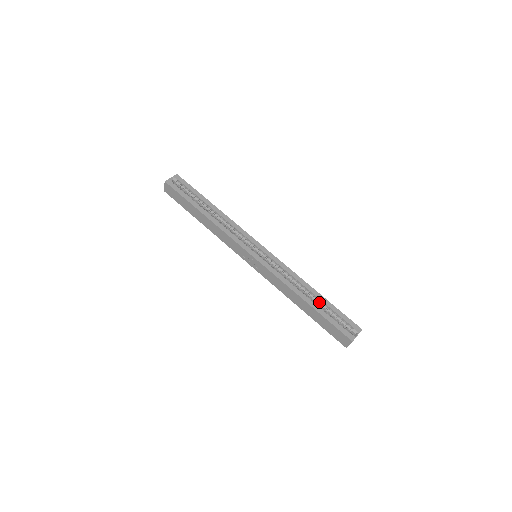
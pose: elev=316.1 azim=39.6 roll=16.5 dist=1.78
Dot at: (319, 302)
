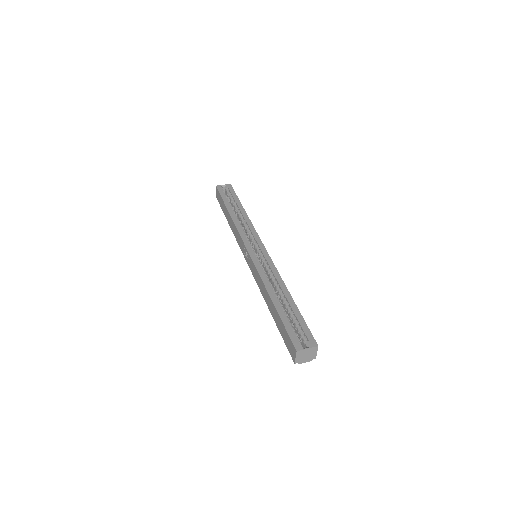
Dot at: (288, 306)
